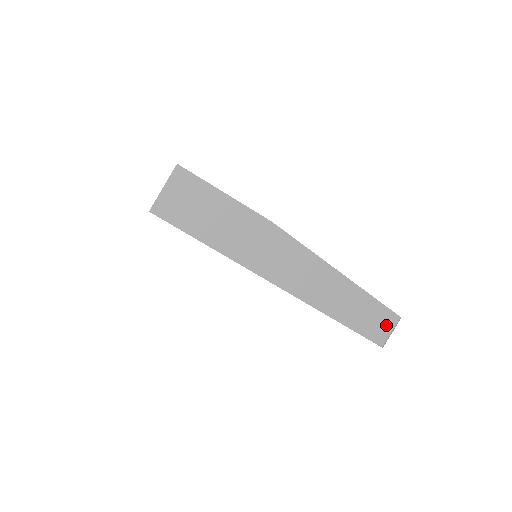
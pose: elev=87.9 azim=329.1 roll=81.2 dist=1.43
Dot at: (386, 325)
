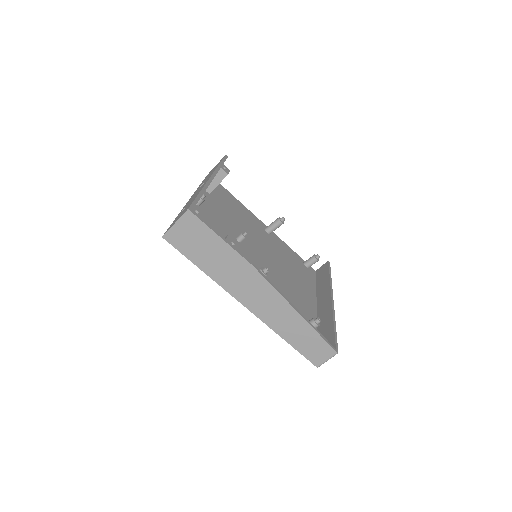
Dot at: (324, 355)
